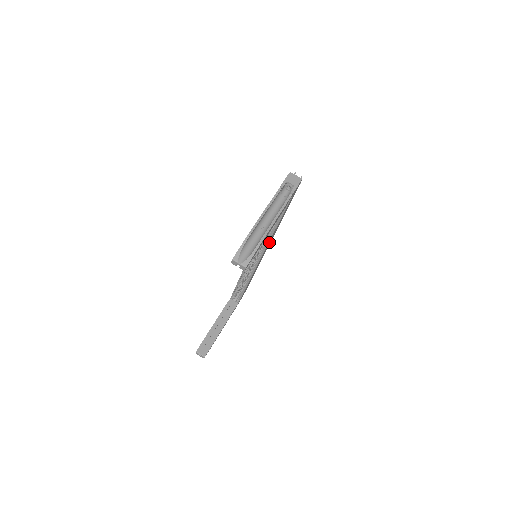
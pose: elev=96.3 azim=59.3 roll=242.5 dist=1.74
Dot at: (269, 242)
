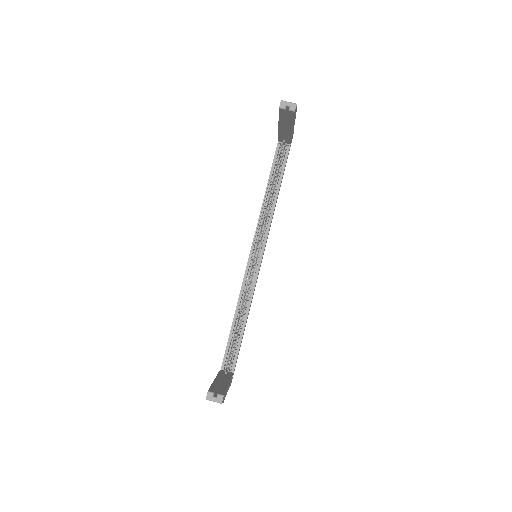
Dot at: occluded
